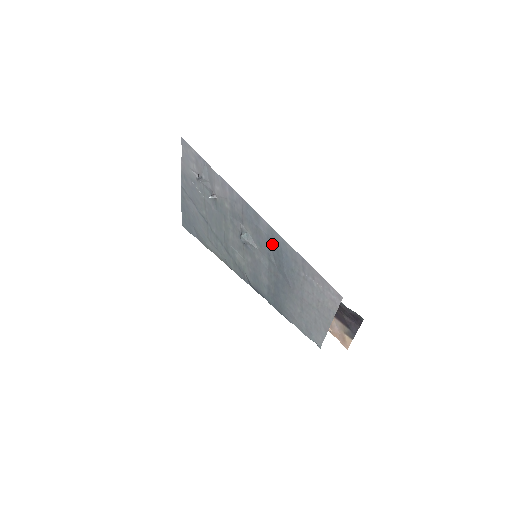
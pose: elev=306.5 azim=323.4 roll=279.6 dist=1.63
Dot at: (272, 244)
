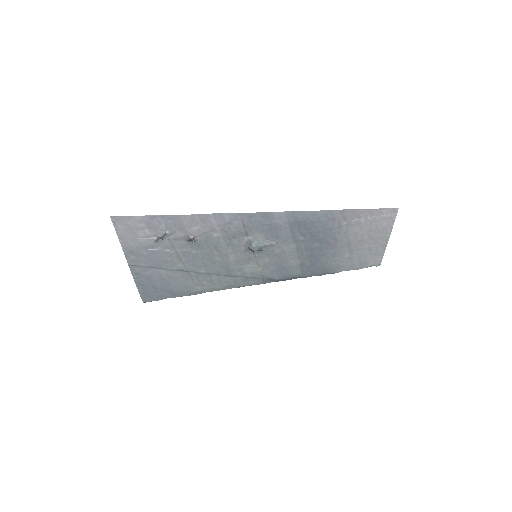
Dot at: (297, 225)
